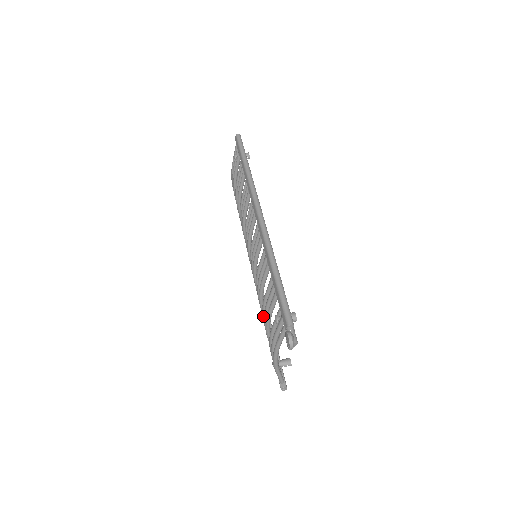
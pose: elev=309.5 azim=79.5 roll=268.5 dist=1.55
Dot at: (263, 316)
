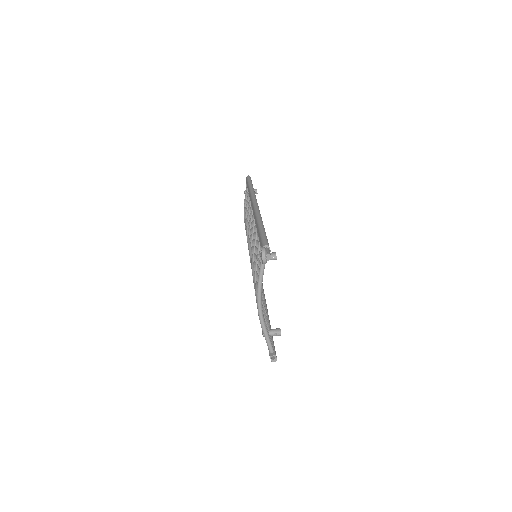
Dot at: occluded
